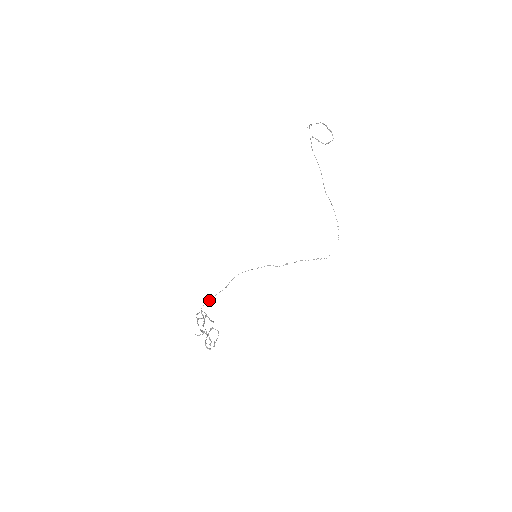
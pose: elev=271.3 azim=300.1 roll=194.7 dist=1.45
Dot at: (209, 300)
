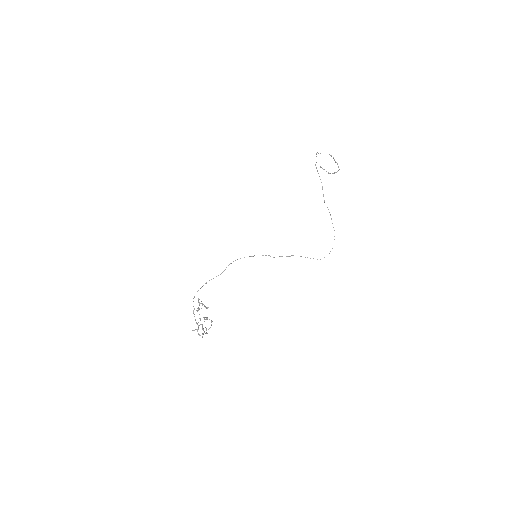
Dot at: (206, 283)
